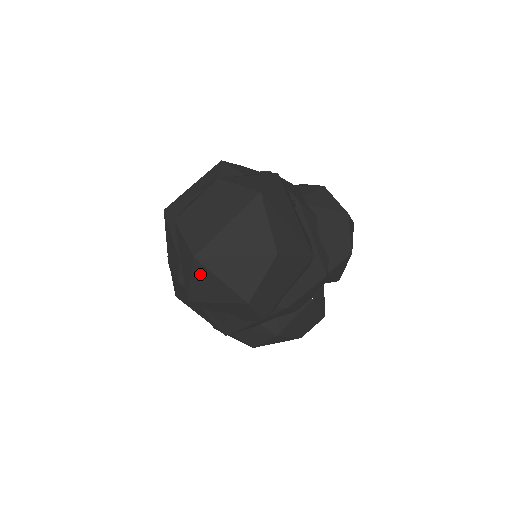
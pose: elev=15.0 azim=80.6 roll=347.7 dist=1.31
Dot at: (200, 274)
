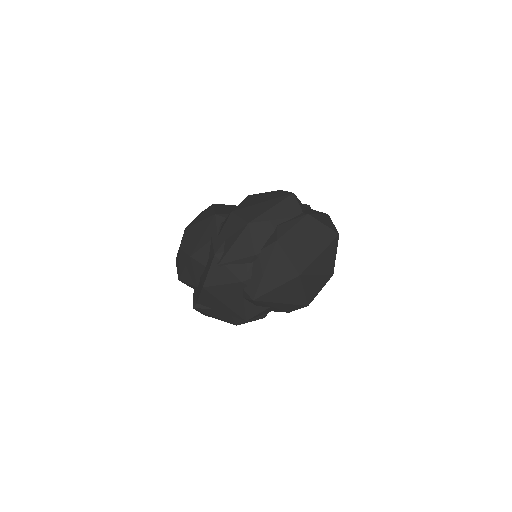
Dot at: (291, 285)
